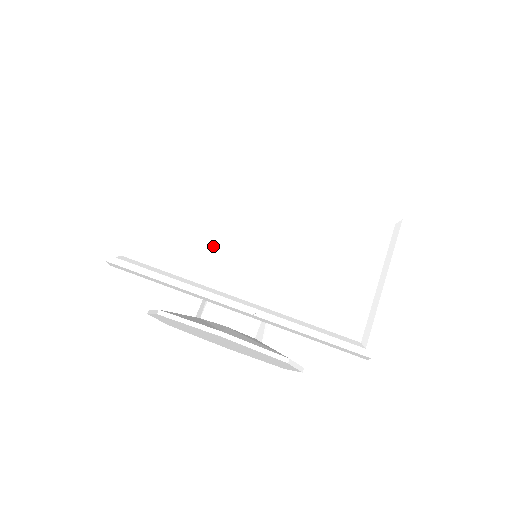
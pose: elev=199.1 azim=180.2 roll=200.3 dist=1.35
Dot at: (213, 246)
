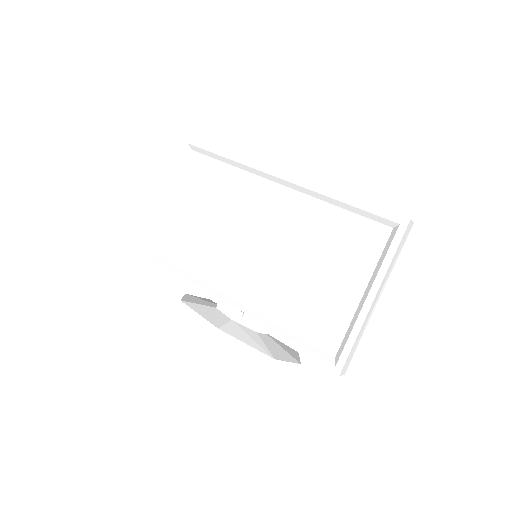
Dot at: (216, 247)
